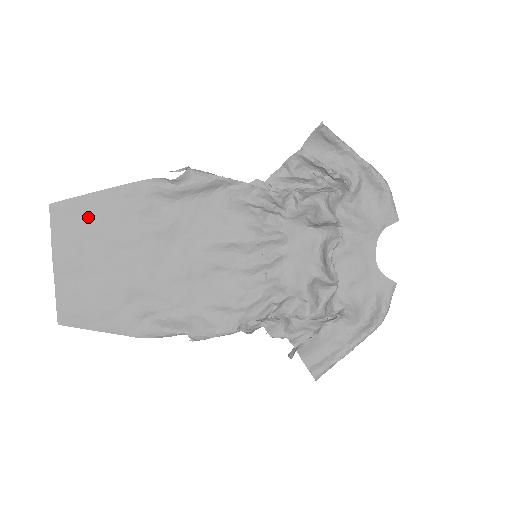
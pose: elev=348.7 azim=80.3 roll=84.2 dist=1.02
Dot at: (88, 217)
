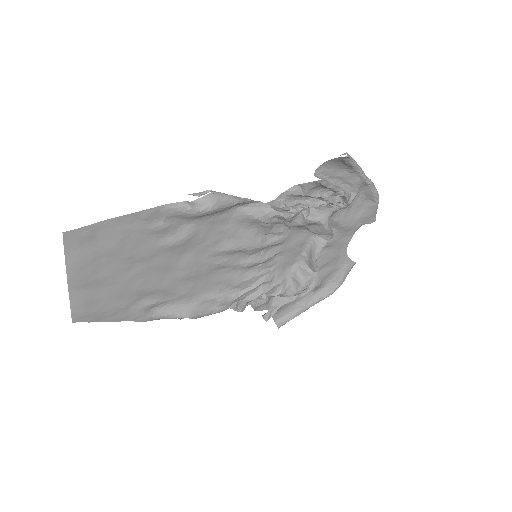
Dot at: (105, 240)
